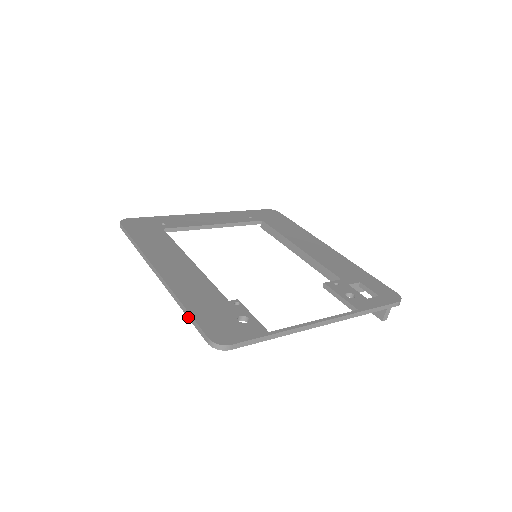
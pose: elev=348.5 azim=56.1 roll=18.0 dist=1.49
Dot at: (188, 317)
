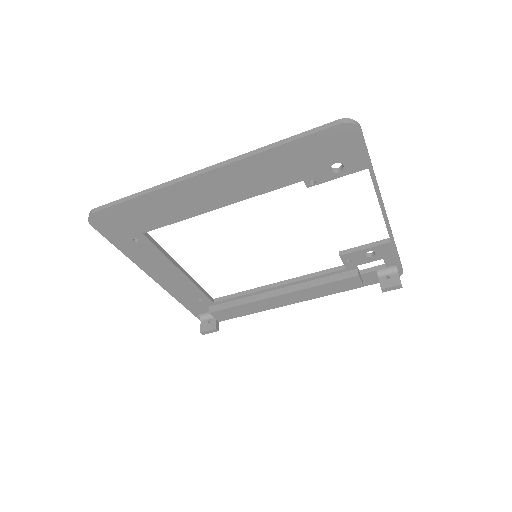
Dot at: (292, 140)
